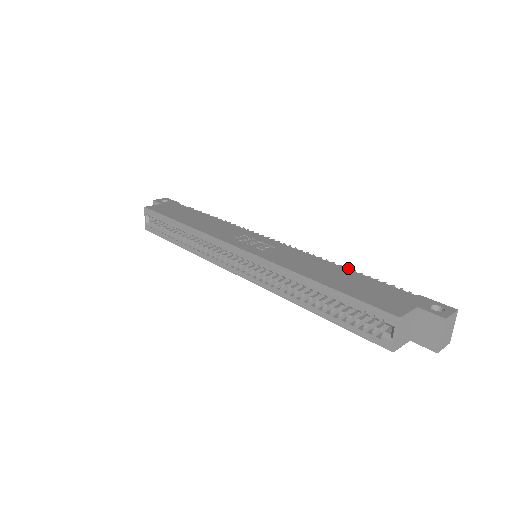
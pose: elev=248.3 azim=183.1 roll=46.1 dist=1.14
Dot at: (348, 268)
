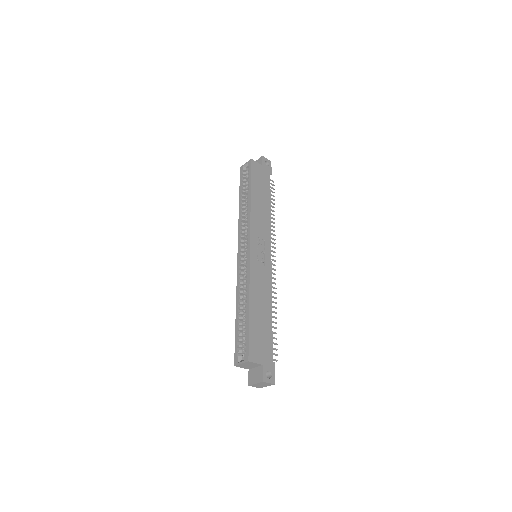
Dot at: occluded
